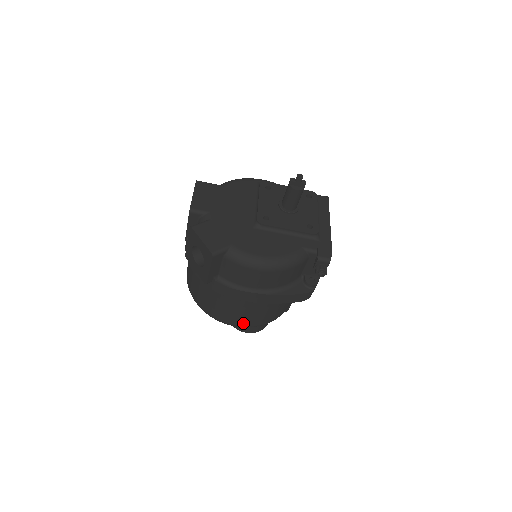
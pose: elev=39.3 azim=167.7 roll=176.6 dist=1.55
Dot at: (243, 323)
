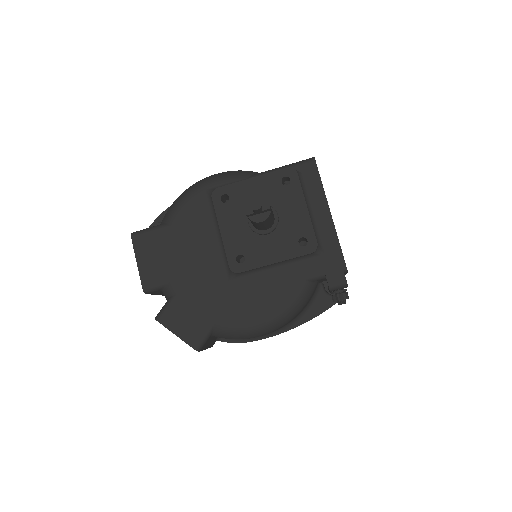
Dot at: occluded
